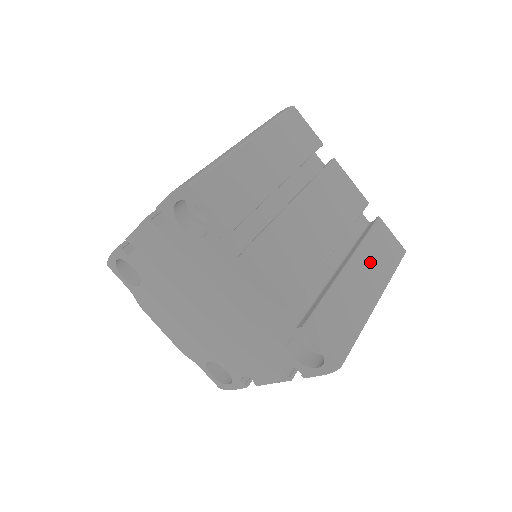
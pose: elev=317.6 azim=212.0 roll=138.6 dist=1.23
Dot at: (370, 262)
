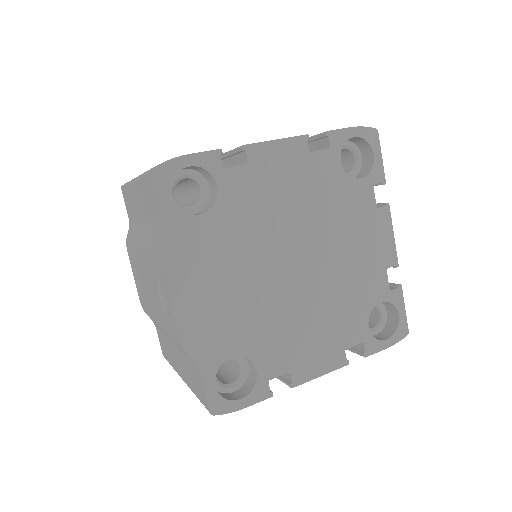
Dot at: occluded
